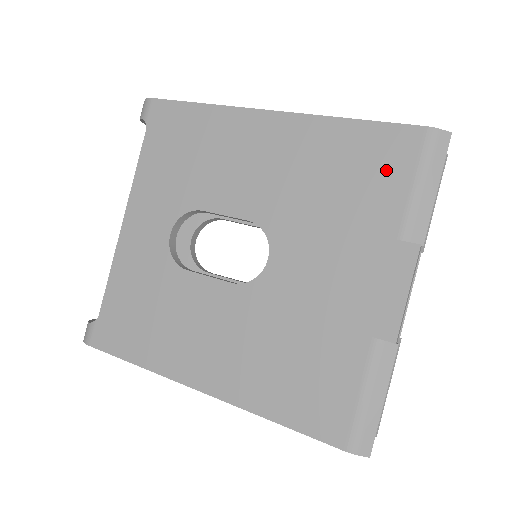
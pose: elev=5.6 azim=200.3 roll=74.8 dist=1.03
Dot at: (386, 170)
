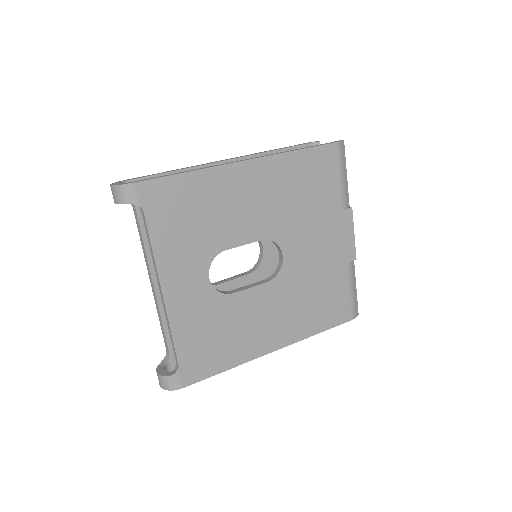
Dot at: (326, 175)
